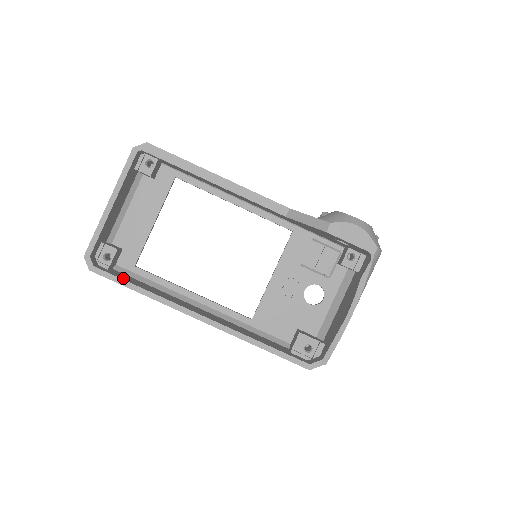
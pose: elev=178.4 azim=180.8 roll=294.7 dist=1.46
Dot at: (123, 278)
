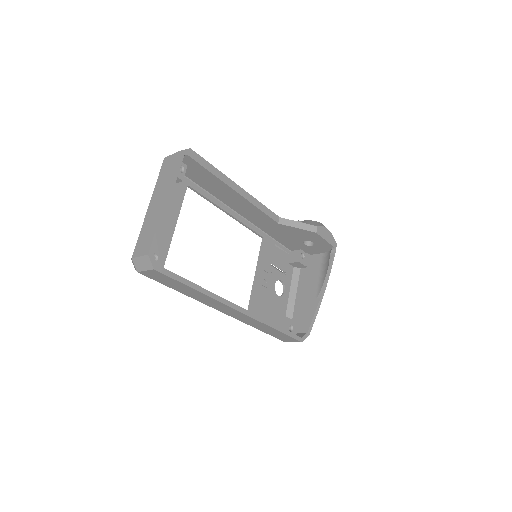
Dot at: occluded
